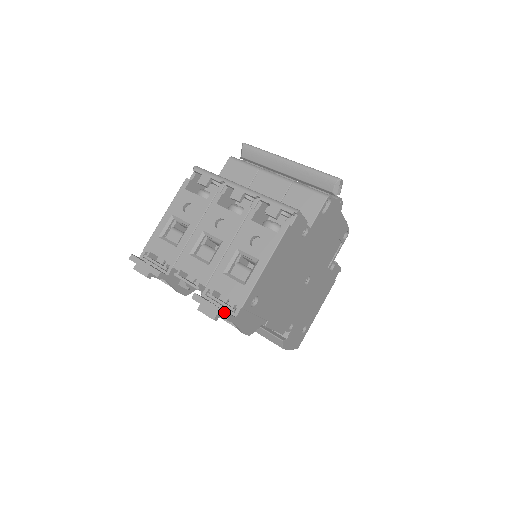
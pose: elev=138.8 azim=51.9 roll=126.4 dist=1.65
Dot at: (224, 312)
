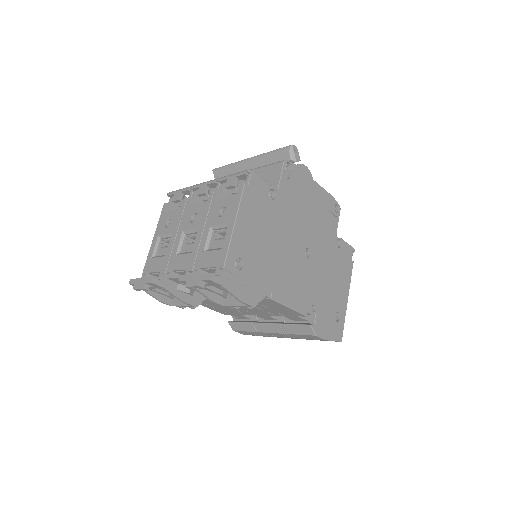
Dot at: (205, 274)
